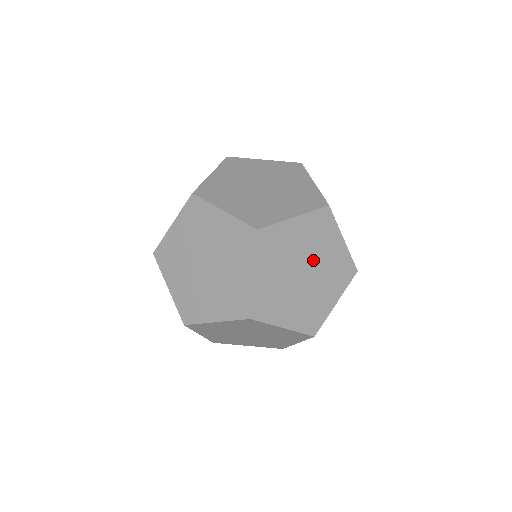
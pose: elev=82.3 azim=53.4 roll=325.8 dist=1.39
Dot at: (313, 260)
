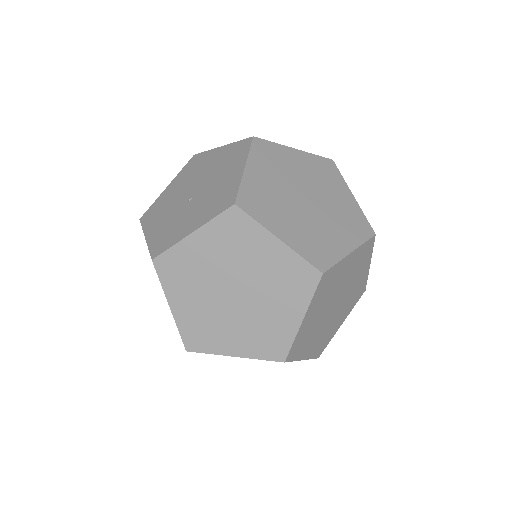
Dot at: (345, 290)
